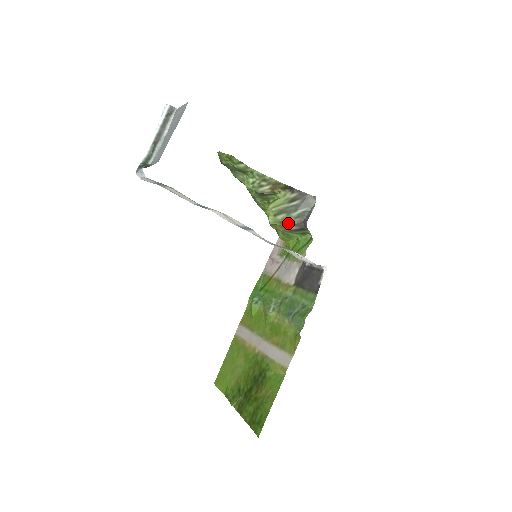
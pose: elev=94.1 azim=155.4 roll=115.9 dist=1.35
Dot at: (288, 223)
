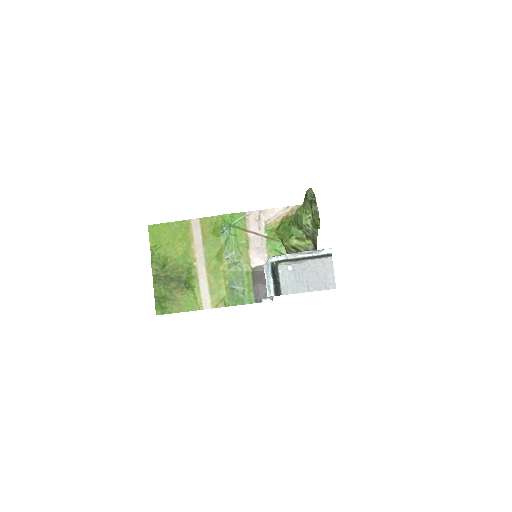
Dot at: (291, 253)
